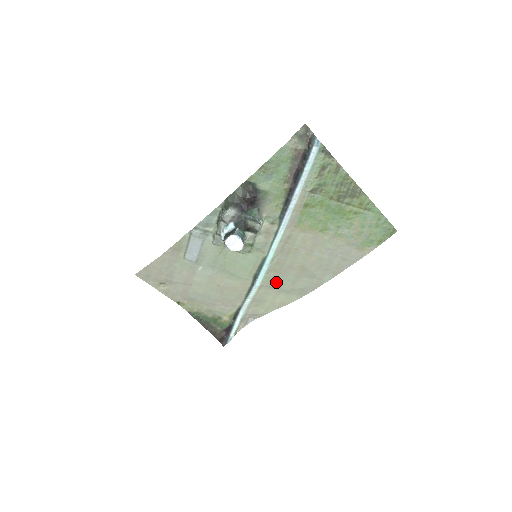
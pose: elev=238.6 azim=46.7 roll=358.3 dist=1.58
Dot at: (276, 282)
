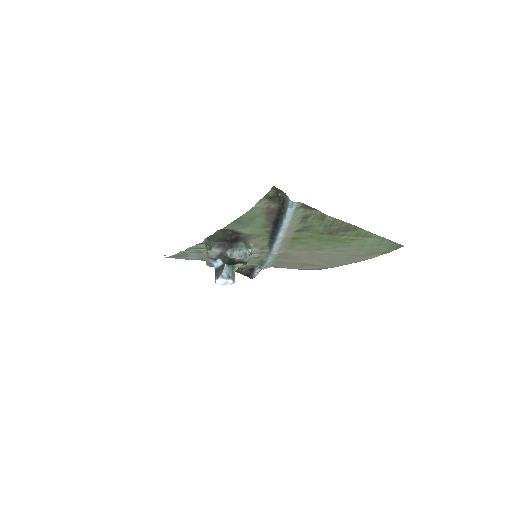
Dot at: (282, 267)
